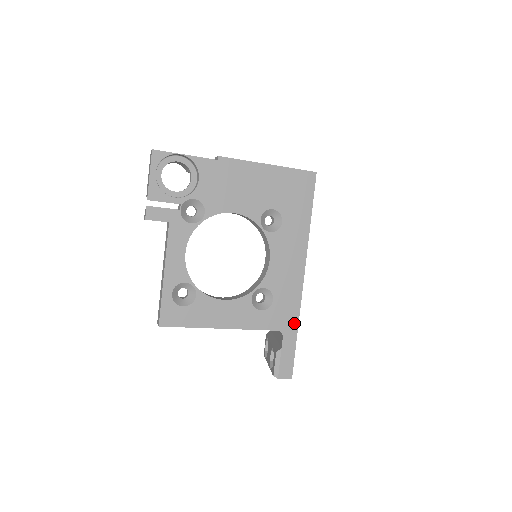
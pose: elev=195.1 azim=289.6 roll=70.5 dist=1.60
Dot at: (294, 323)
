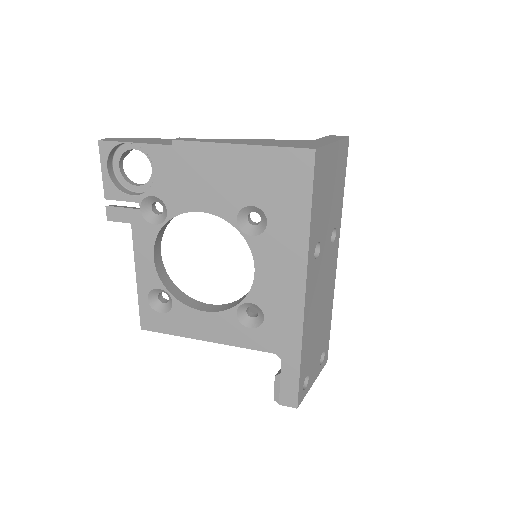
Dot at: (295, 348)
